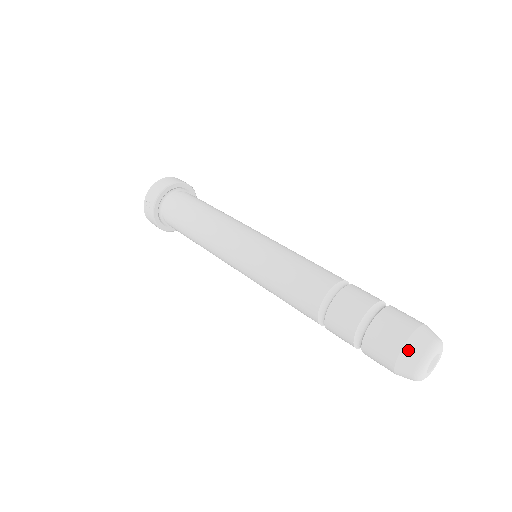
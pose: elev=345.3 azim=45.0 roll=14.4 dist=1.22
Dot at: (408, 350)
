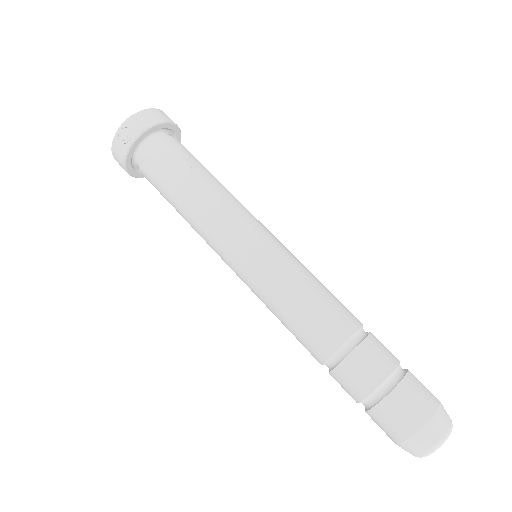
Dot at: (431, 427)
